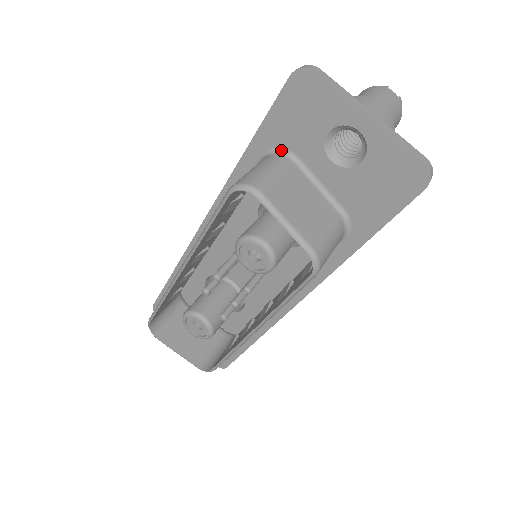
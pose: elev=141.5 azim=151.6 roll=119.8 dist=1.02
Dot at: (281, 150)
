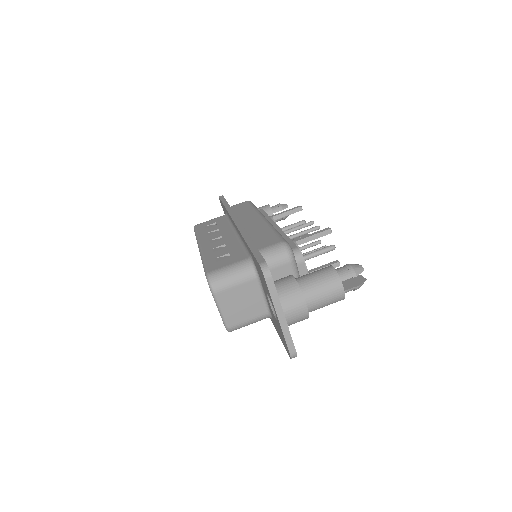
Dot at: (255, 267)
